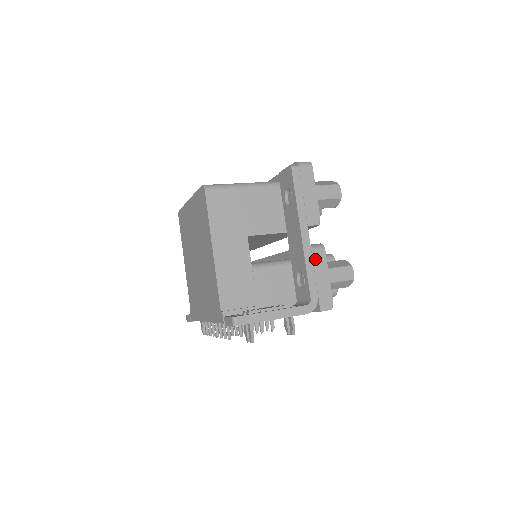
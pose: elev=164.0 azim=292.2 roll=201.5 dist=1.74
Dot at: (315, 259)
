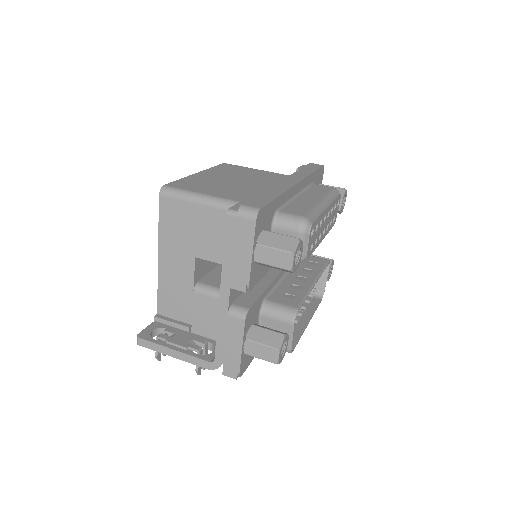
Dot at: (230, 325)
